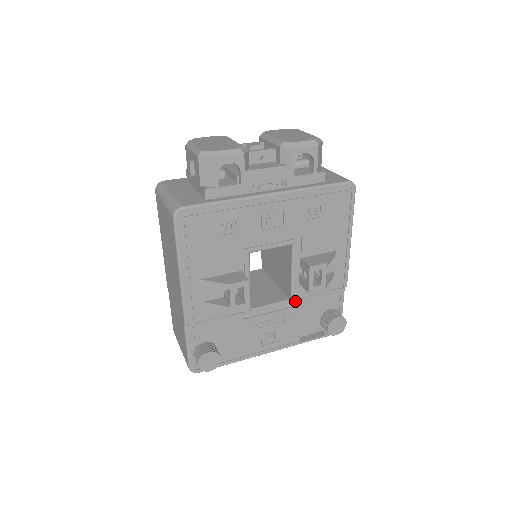
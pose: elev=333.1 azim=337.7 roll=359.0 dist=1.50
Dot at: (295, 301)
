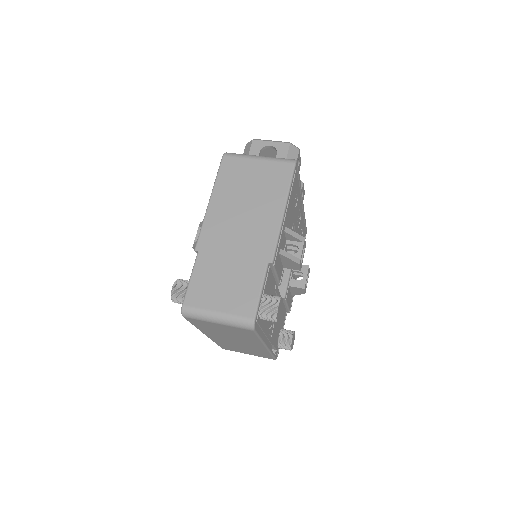
Dot at: occluded
